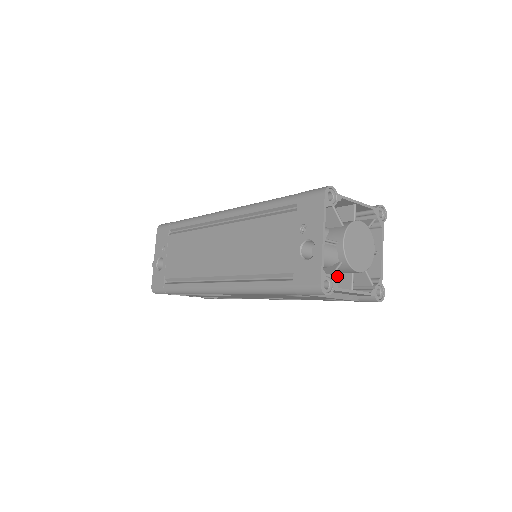
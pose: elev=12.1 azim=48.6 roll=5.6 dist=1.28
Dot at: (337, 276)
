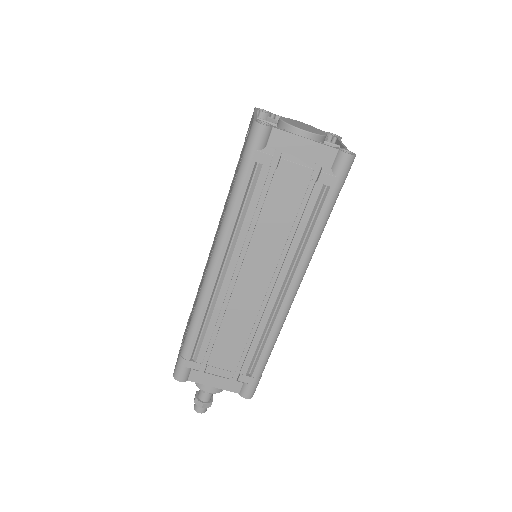
Dot at: occluded
